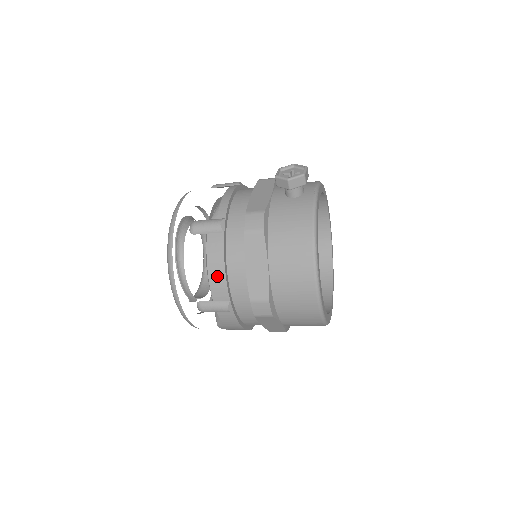
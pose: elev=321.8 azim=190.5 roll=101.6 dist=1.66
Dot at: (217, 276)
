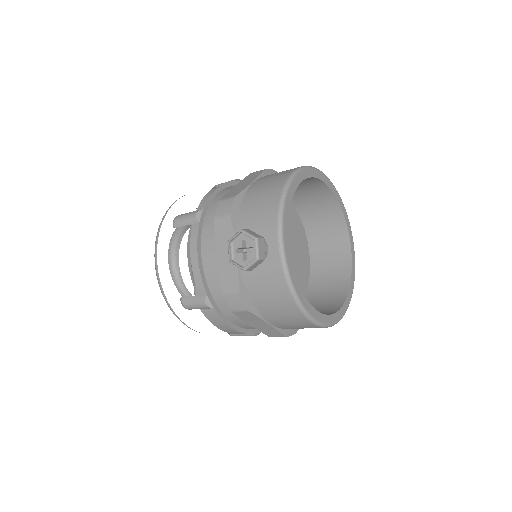
Dot at: (231, 331)
